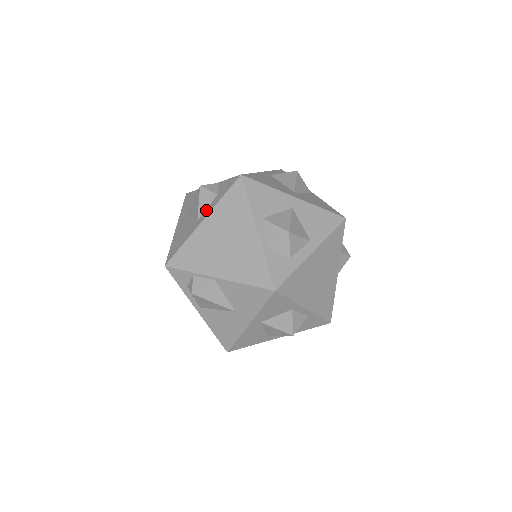
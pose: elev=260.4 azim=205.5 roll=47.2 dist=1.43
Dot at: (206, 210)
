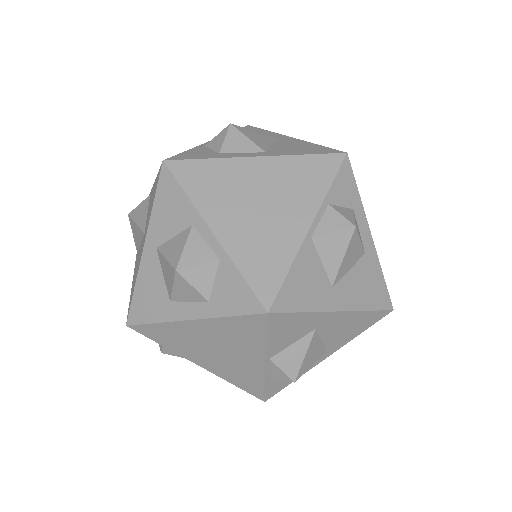
Dot at: occluded
